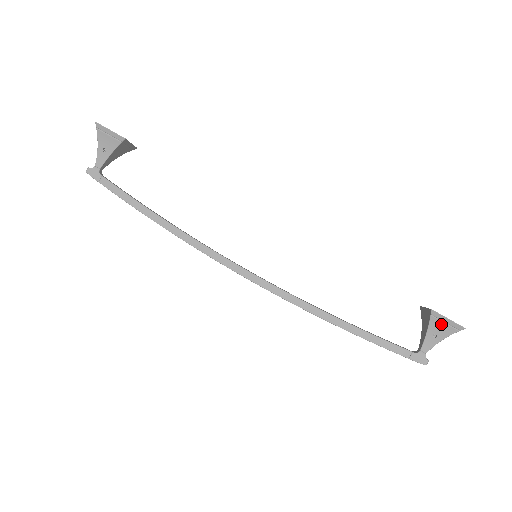
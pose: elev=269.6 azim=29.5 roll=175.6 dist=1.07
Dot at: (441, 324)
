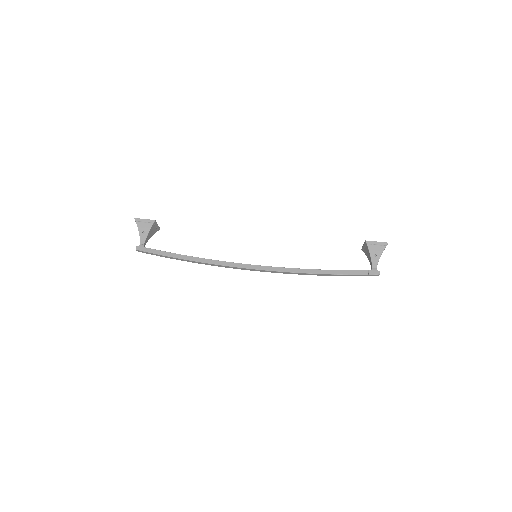
Dot at: (375, 247)
